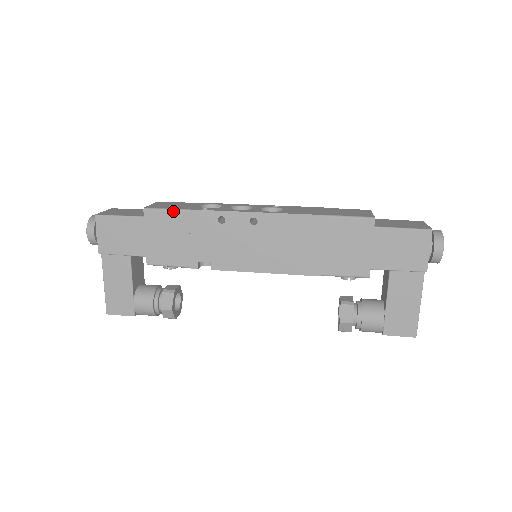
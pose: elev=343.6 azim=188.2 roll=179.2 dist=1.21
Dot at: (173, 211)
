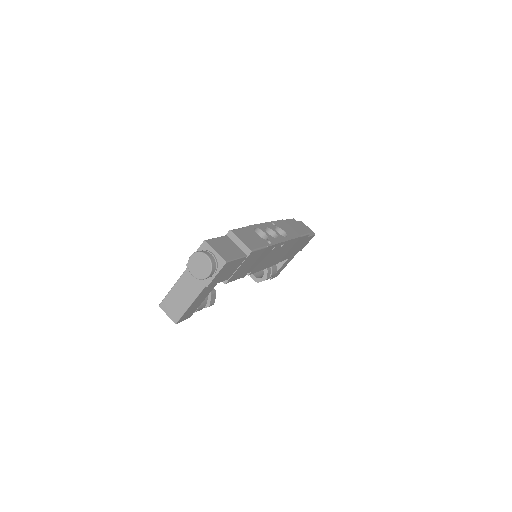
Dot at: (262, 249)
